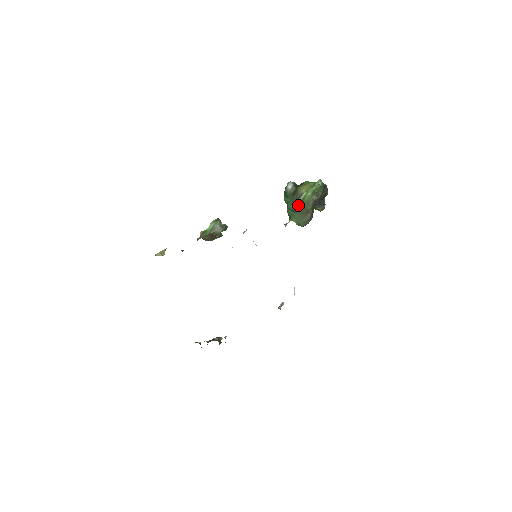
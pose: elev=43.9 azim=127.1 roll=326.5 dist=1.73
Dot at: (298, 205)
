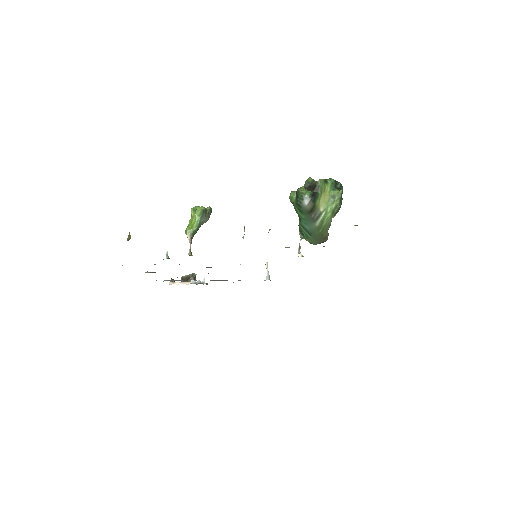
Dot at: (316, 229)
